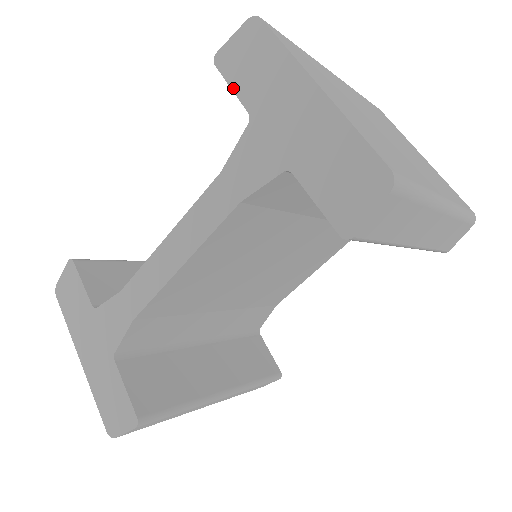
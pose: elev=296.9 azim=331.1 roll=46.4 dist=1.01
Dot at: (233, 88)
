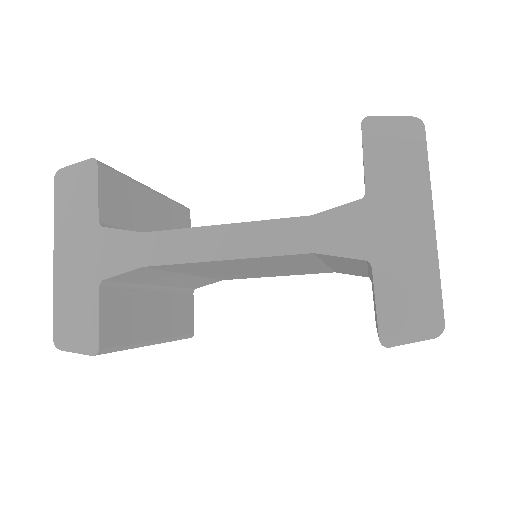
Dot at: (365, 159)
